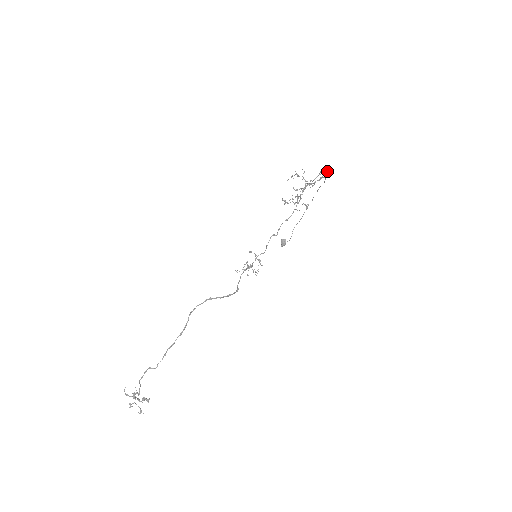
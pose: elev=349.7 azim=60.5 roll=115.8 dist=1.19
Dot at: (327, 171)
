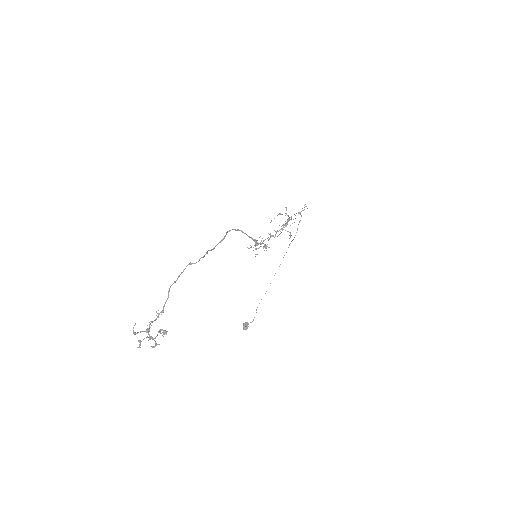
Dot at: occluded
